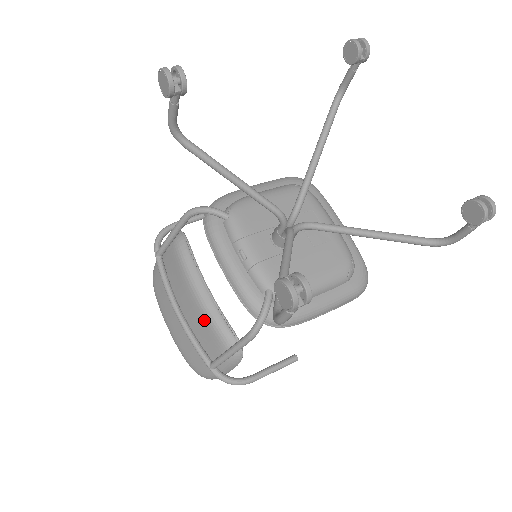
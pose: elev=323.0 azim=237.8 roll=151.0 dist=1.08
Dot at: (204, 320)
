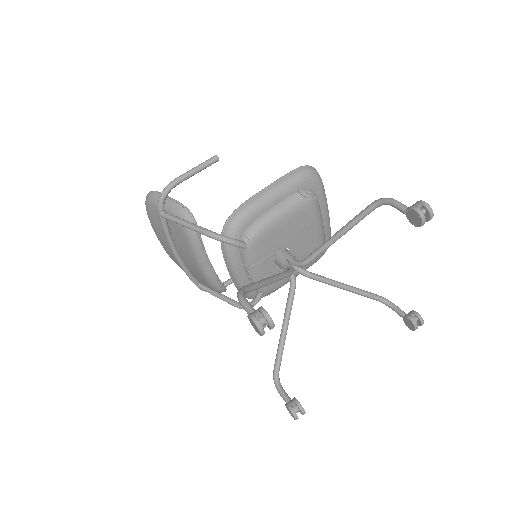
Dot at: (203, 278)
